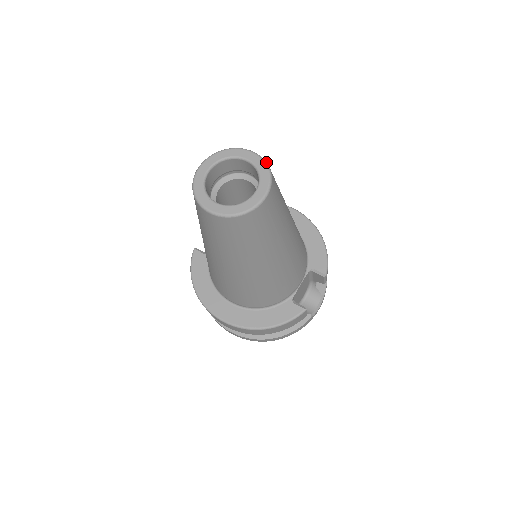
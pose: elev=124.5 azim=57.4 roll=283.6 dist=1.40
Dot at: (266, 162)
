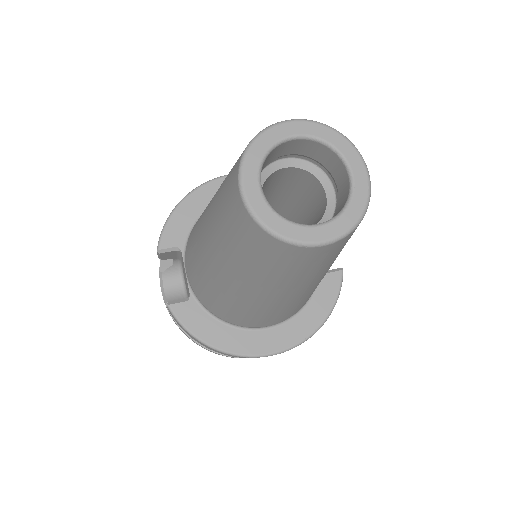
Dot at: (322, 123)
